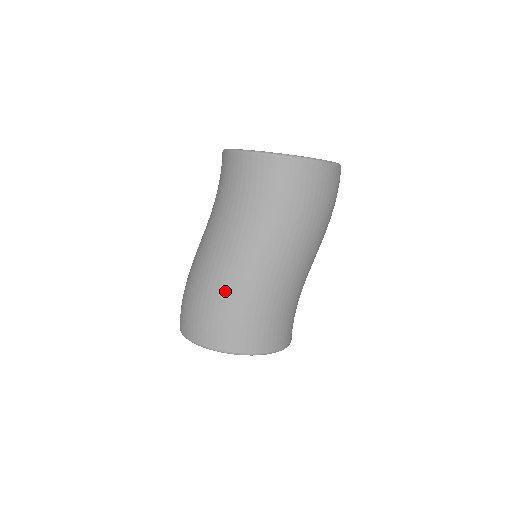
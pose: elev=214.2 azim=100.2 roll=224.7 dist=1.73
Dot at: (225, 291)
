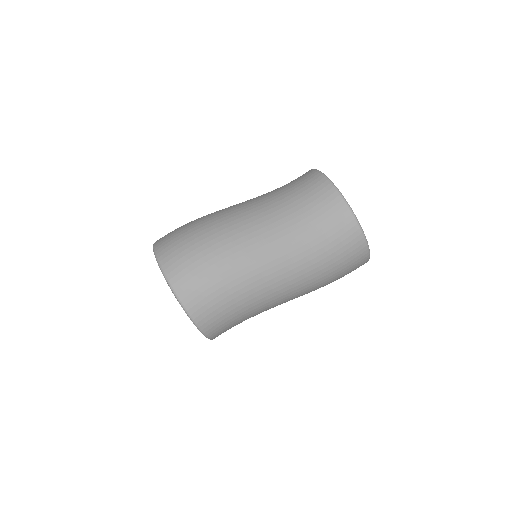
Dot at: (243, 284)
